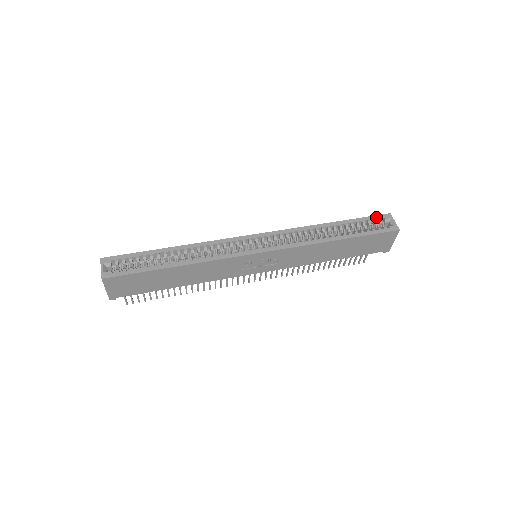
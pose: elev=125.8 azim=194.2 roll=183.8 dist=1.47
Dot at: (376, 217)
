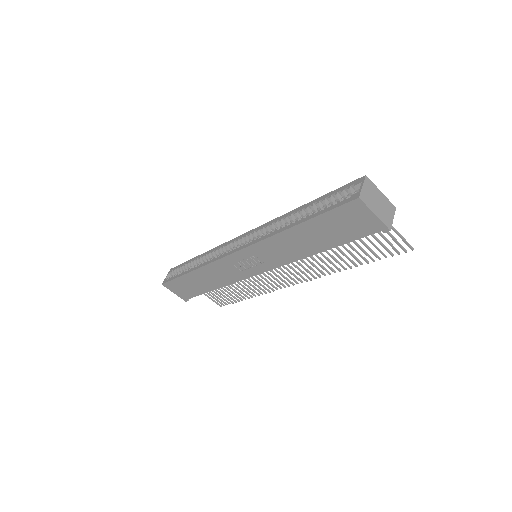
Dot at: (346, 186)
